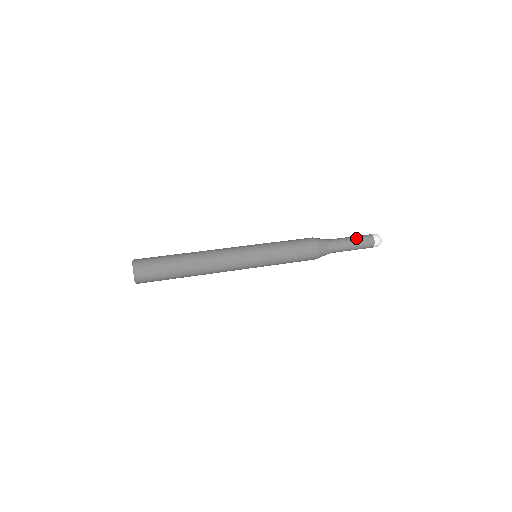
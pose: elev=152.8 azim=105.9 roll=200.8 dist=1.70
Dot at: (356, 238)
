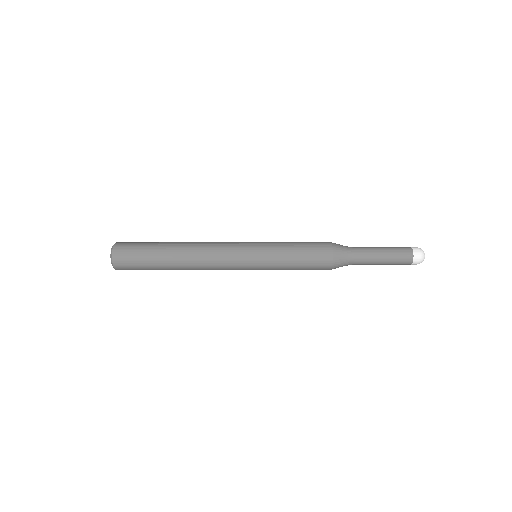
Dot at: occluded
